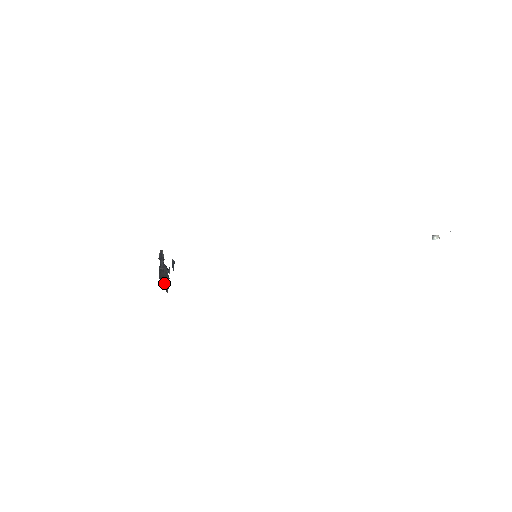
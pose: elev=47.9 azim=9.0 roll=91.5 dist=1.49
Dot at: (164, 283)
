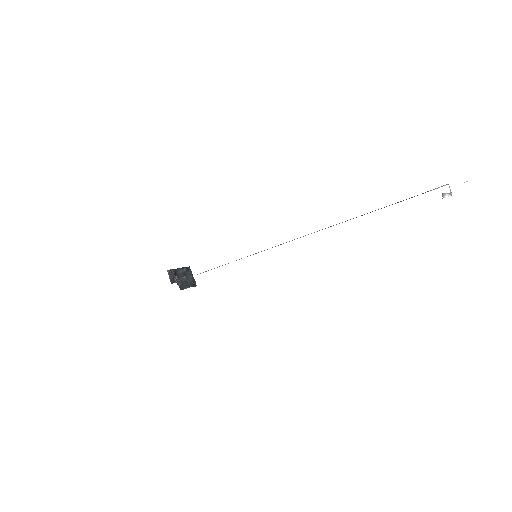
Dot at: occluded
